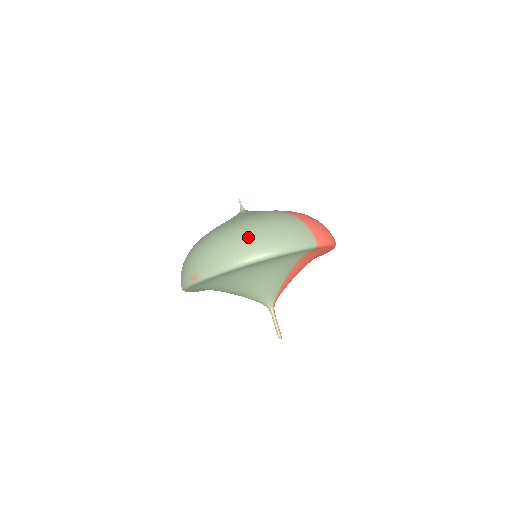
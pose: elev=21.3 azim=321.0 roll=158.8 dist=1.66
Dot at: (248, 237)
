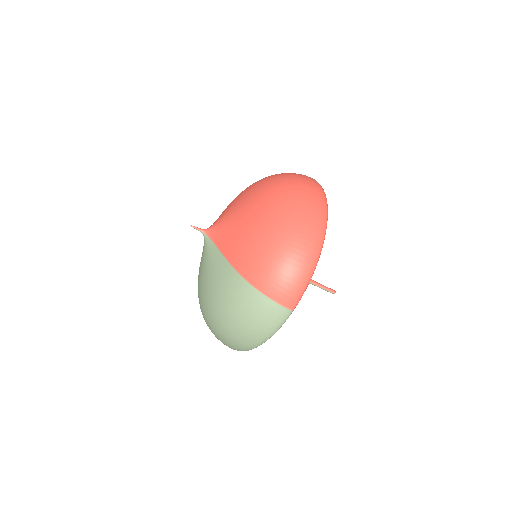
Dot at: (226, 336)
